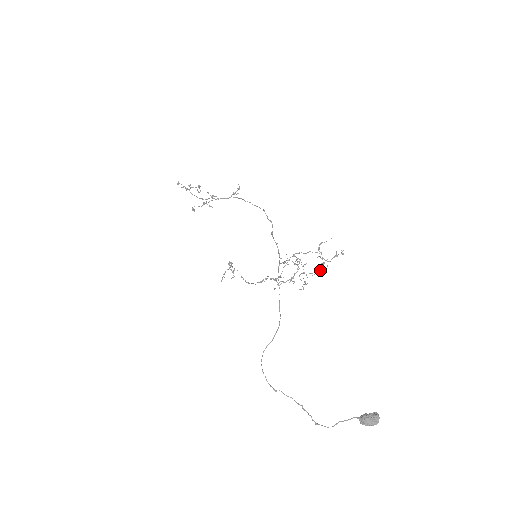
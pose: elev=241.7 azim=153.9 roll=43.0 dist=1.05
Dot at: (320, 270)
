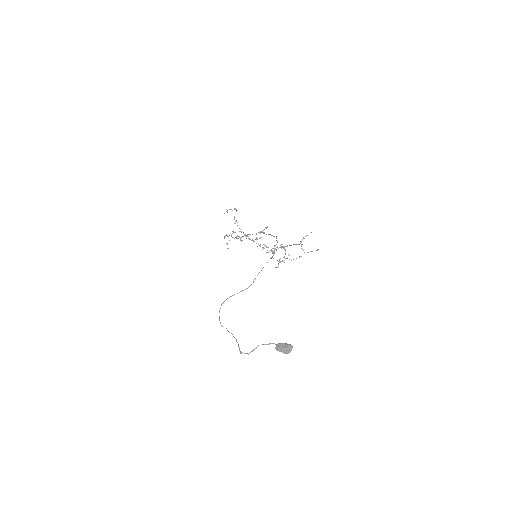
Dot at: (296, 258)
